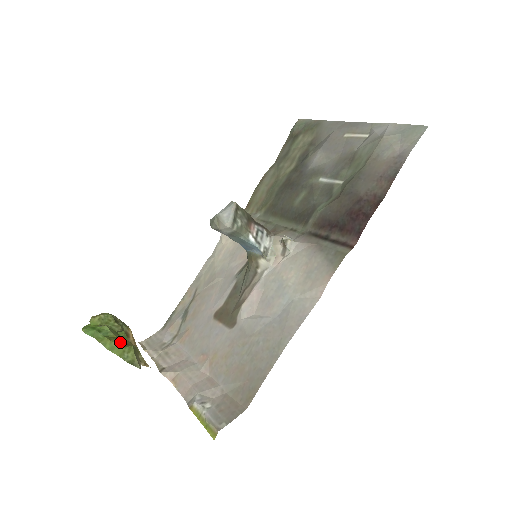
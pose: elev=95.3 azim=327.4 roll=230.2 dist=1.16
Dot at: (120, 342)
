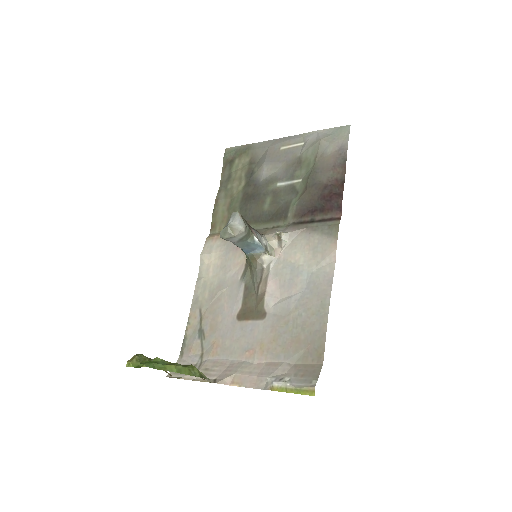
Dot at: (180, 364)
